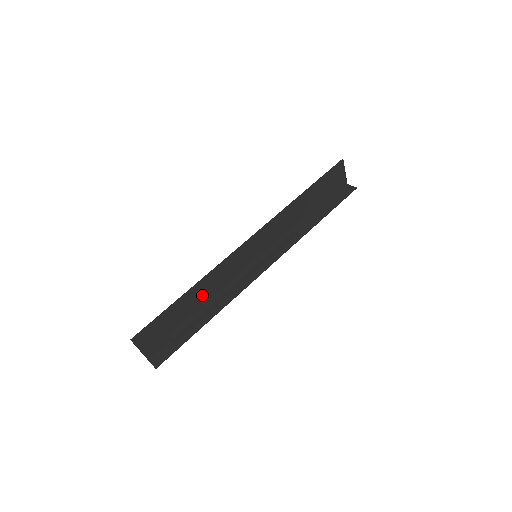
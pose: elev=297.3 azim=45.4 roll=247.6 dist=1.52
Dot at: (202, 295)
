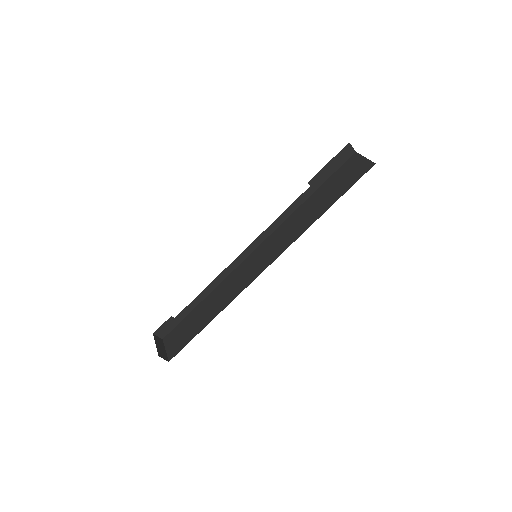
Dot at: occluded
